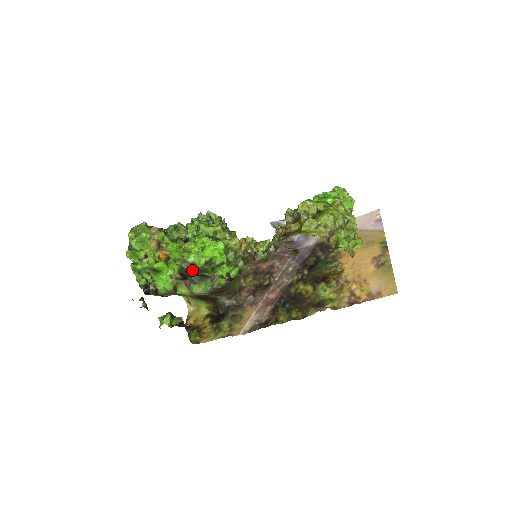
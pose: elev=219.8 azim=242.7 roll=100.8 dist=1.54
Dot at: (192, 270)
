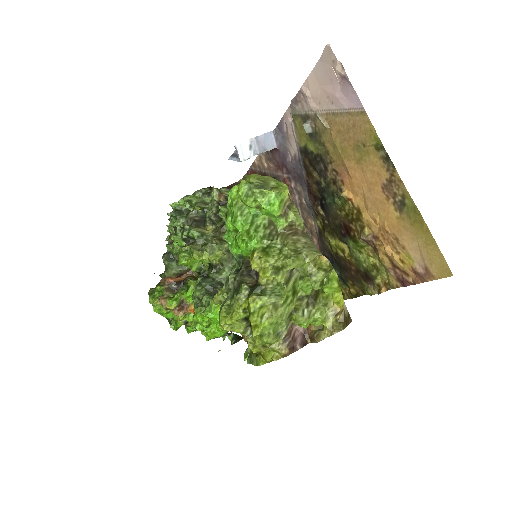
Dot at: occluded
